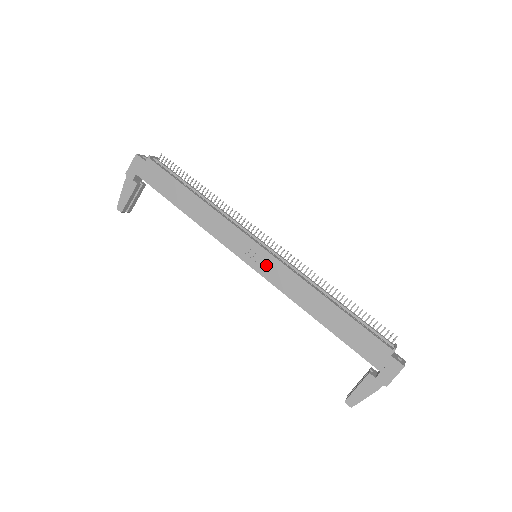
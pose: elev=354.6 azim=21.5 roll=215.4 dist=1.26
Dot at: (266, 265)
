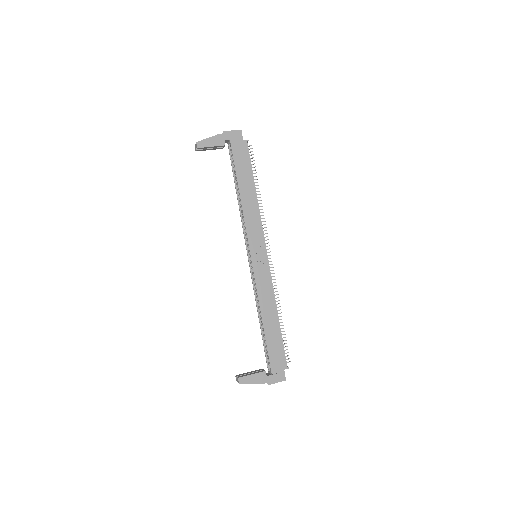
Dot at: (261, 267)
